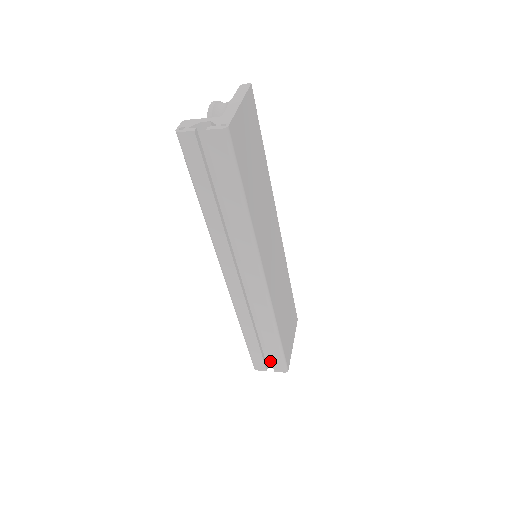
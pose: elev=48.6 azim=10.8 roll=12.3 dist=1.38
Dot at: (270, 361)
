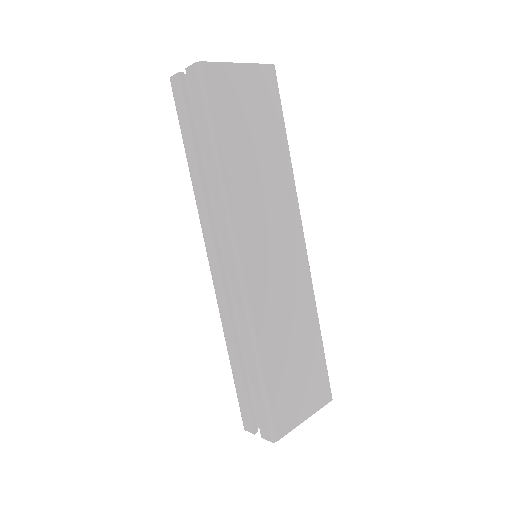
Dot at: occluded
